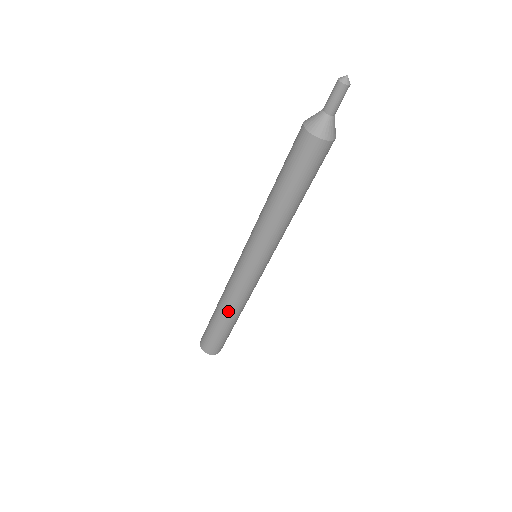
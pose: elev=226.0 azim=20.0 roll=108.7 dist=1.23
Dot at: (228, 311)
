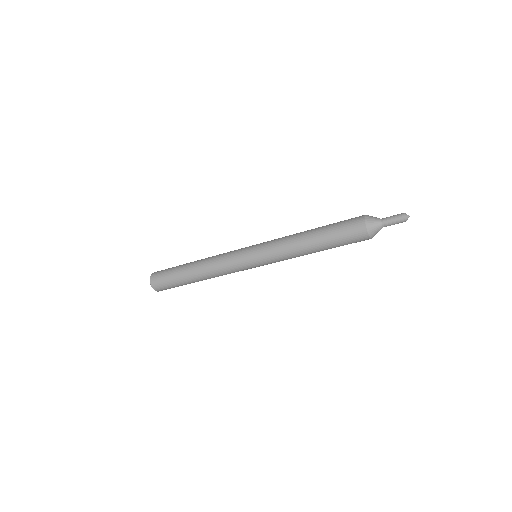
Dot at: (201, 272)
